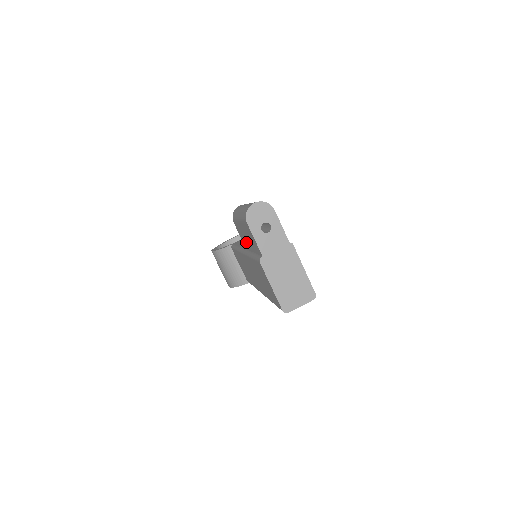
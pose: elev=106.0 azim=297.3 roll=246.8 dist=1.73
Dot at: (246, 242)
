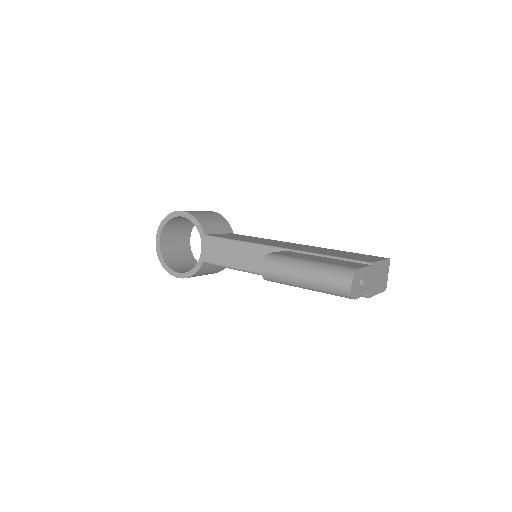
Dot at: occluded
